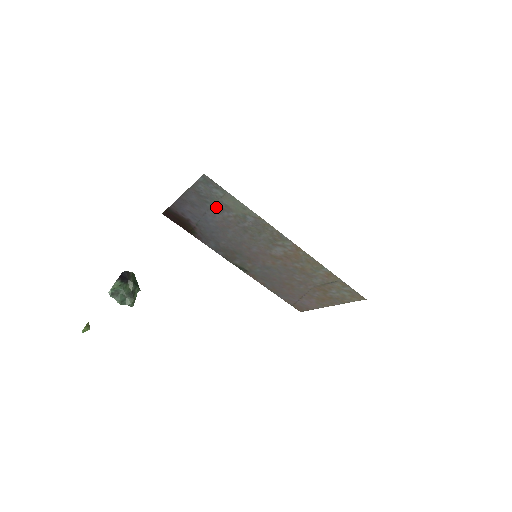
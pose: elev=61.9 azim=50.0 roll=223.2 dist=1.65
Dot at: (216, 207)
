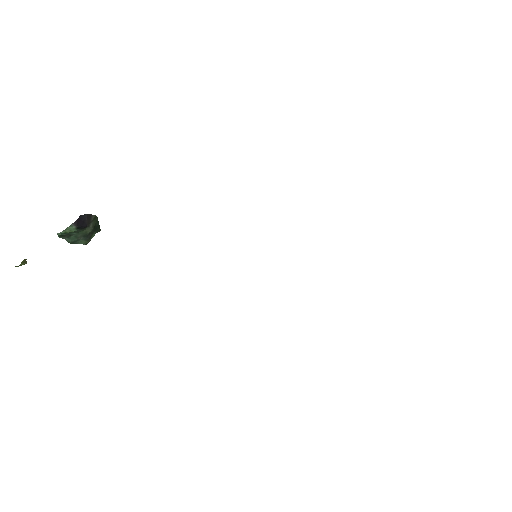
Dot at: occluded
